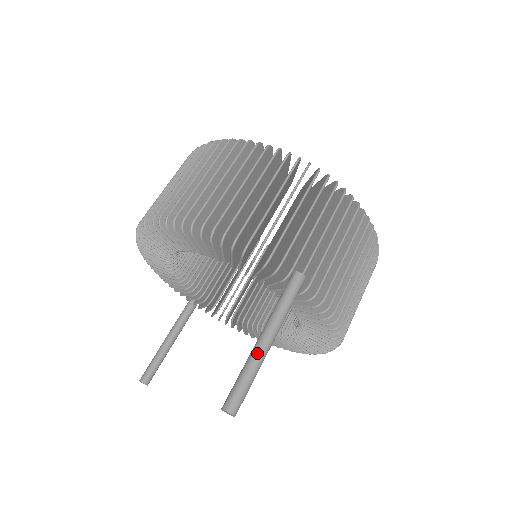
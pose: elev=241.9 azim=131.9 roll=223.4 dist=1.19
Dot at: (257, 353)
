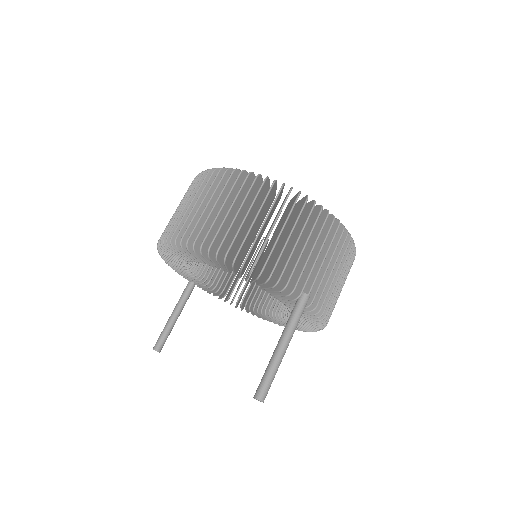
Dot at: (278, 357)
